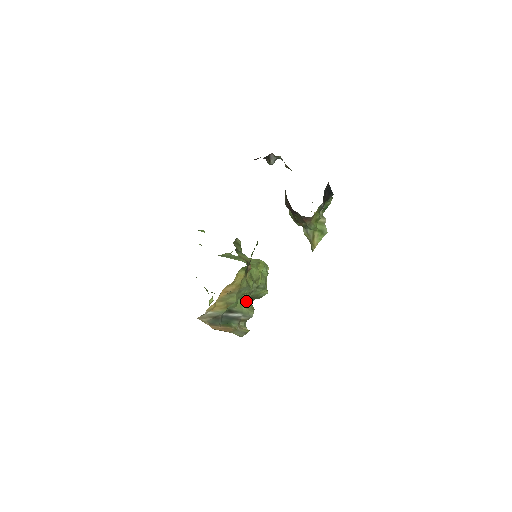
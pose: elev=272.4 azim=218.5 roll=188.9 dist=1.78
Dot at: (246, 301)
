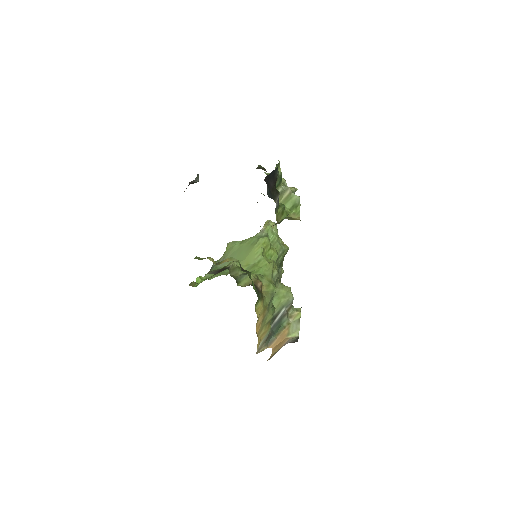
Dot at: (279, 292)
